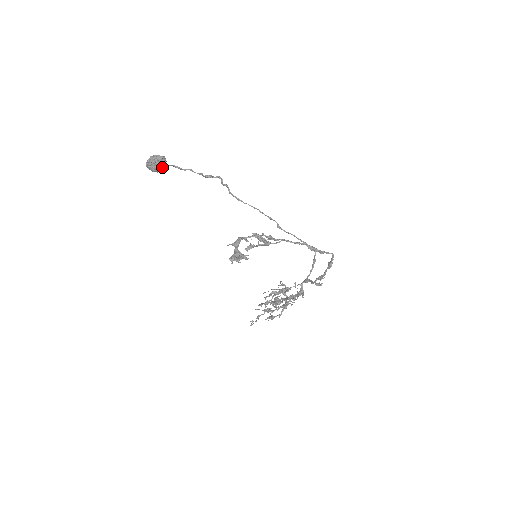
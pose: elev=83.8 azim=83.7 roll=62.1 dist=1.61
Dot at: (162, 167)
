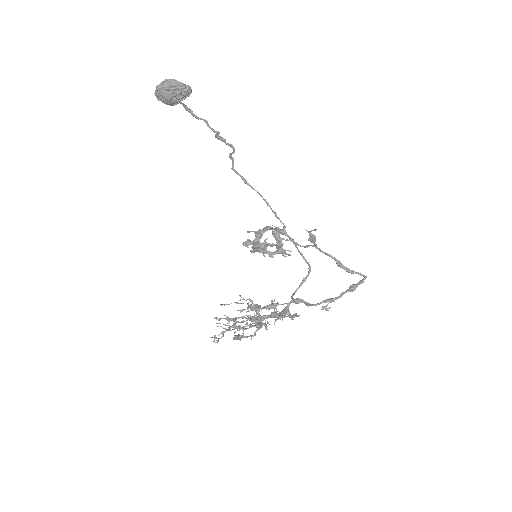
Dot at: (181, 100)
